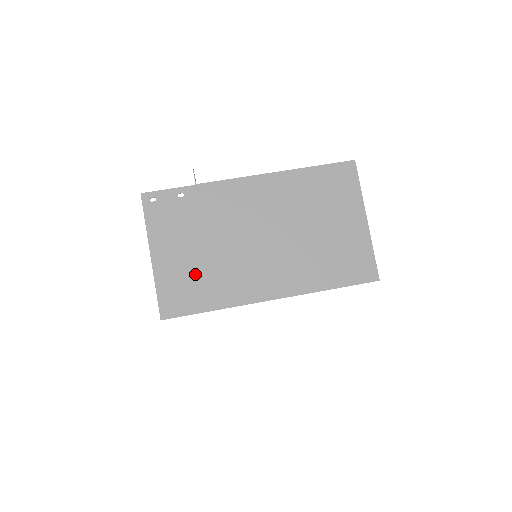
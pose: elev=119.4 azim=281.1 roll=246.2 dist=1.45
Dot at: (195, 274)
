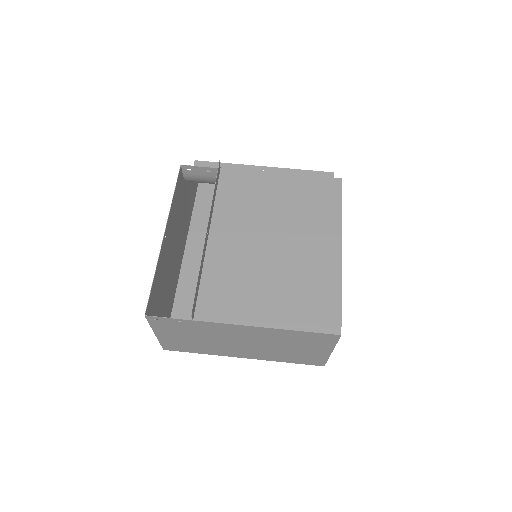
Dot at: (189, 344)
